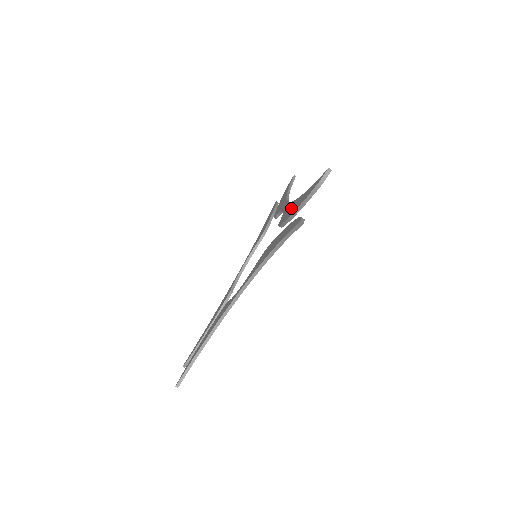
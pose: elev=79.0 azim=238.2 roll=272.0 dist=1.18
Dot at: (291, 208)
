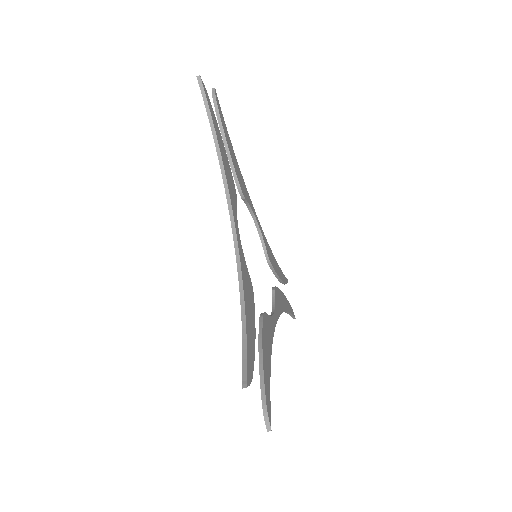
Dot at: occluded
